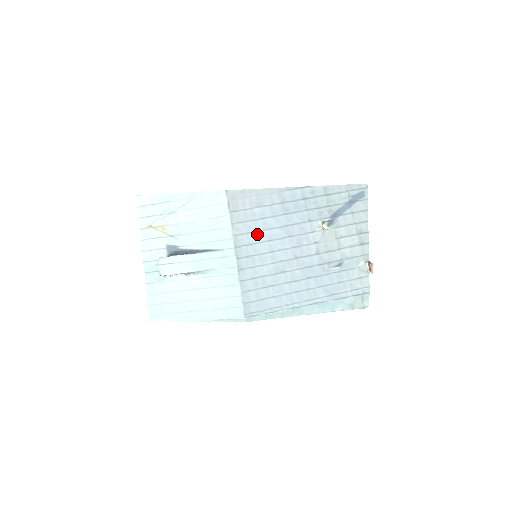
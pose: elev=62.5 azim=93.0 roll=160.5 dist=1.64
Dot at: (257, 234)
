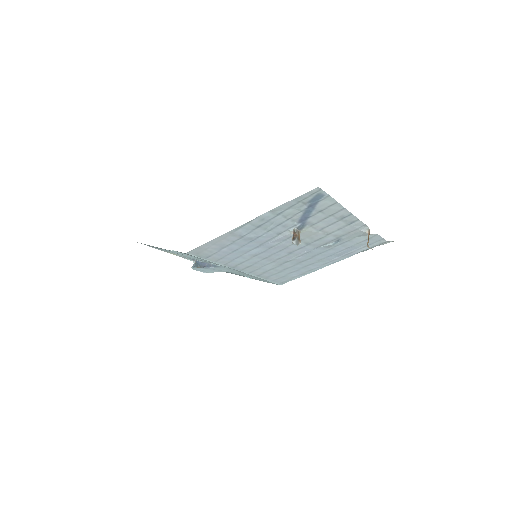
Dot at: (241, 257)
